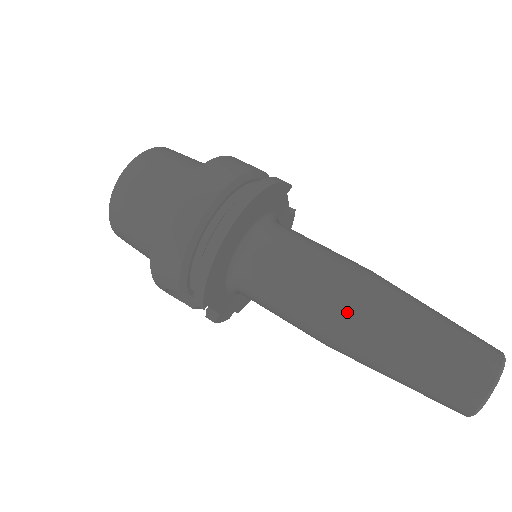
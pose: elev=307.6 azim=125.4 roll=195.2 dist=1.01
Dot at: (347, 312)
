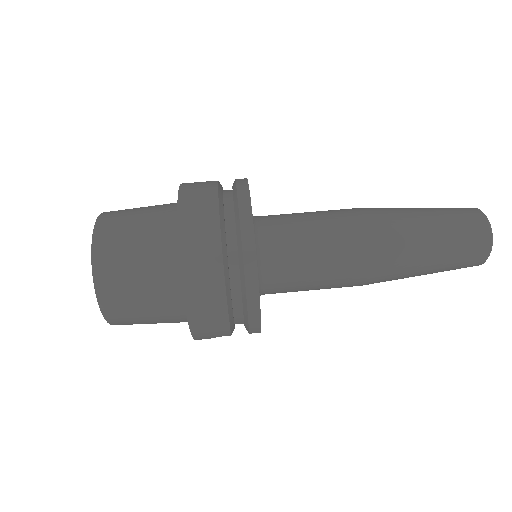
Dot at: (374, 258)
